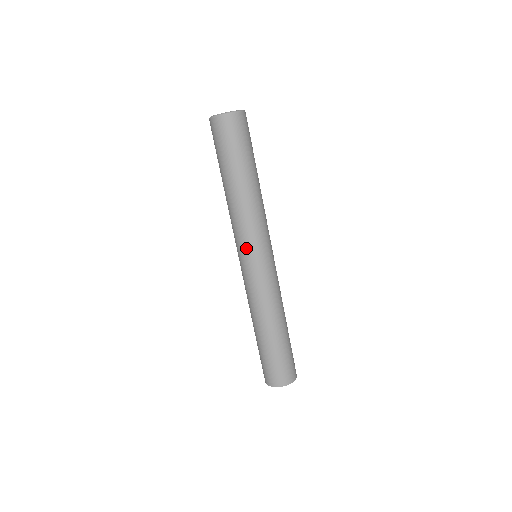
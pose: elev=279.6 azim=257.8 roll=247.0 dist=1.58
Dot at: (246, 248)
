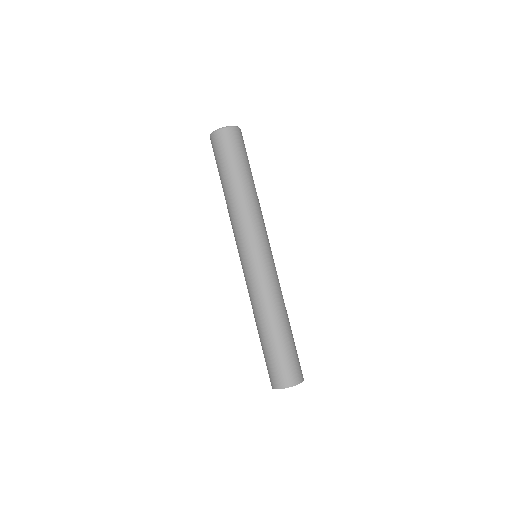
Dot at: (242, 245)
